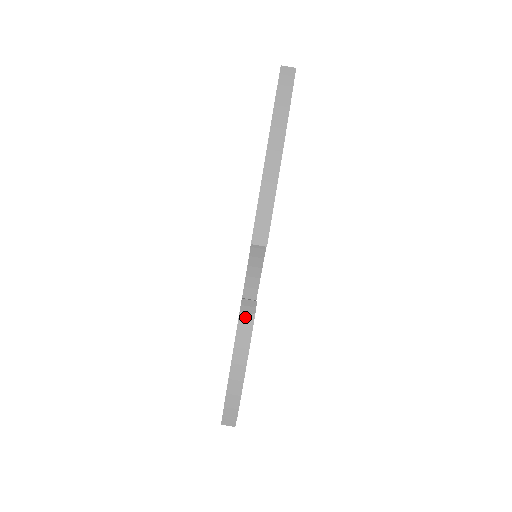
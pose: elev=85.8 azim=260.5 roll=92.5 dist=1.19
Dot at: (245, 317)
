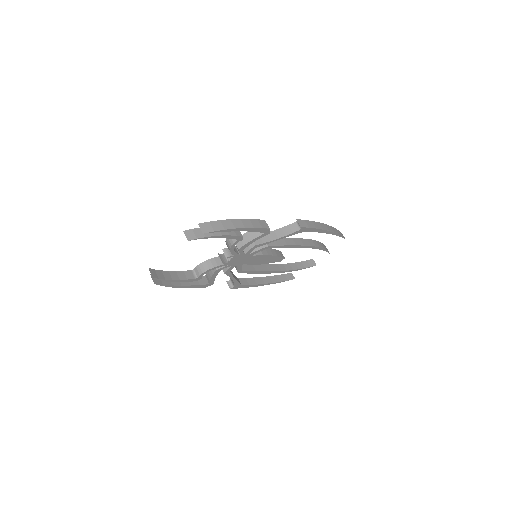
Dot at: (265, 223)
